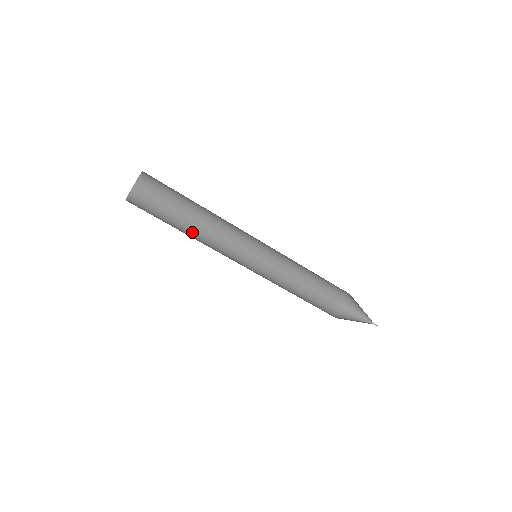
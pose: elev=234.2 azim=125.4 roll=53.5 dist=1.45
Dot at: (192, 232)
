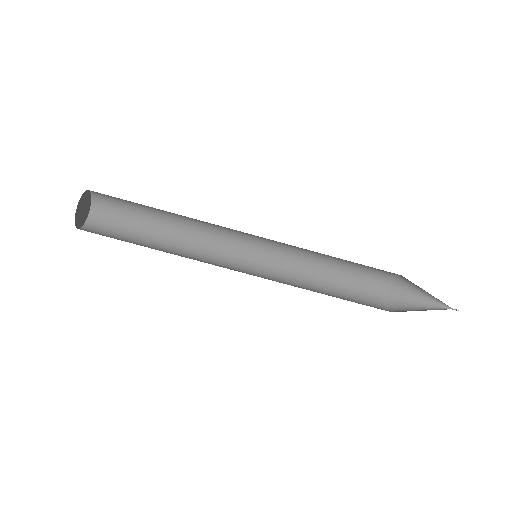
Dot at: (169, 251)
